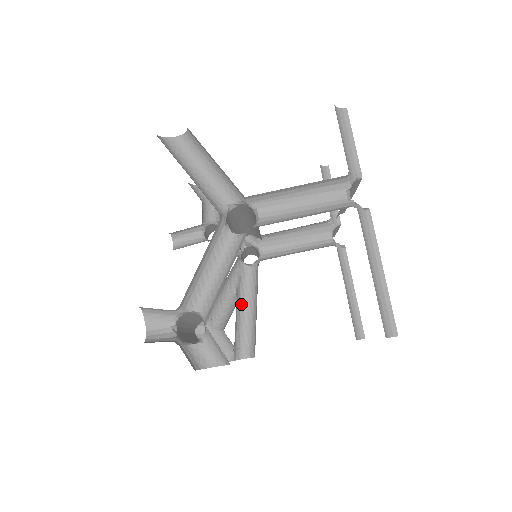
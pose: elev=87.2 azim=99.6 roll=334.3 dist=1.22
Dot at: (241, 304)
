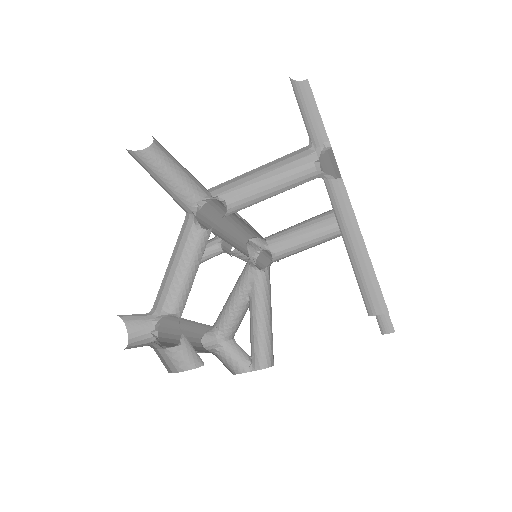
Dot at: (257, 311)
